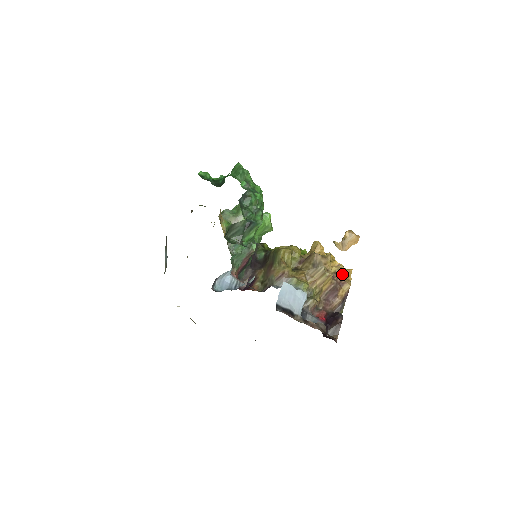
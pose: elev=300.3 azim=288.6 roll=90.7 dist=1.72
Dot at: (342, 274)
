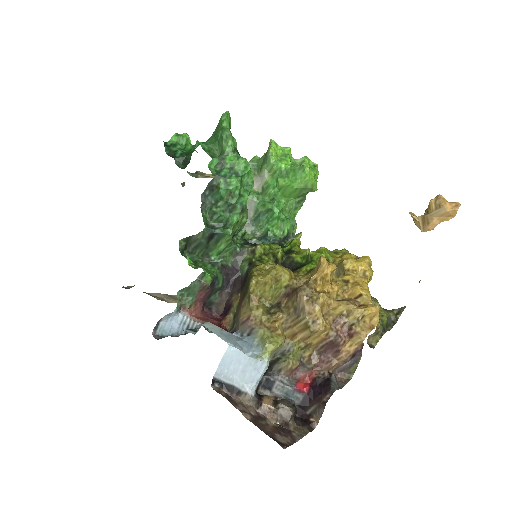
Dot at: (353, 318)
